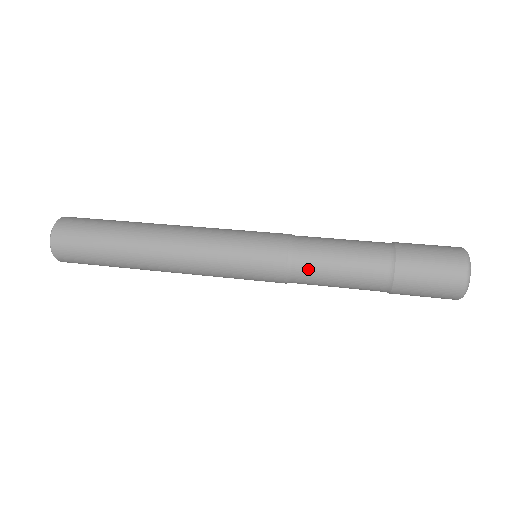
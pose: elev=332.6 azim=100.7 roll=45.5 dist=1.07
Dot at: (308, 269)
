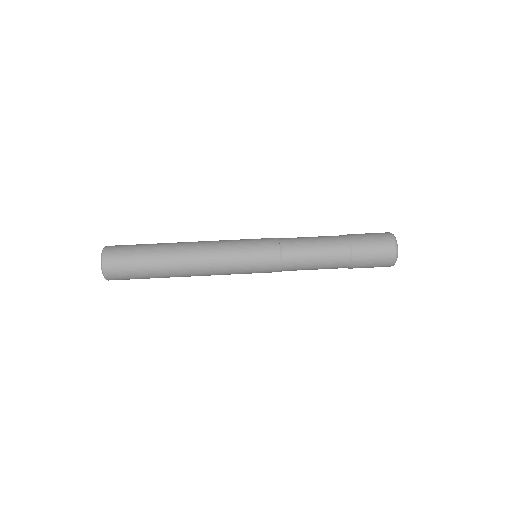
Dot at: (295, 266)
